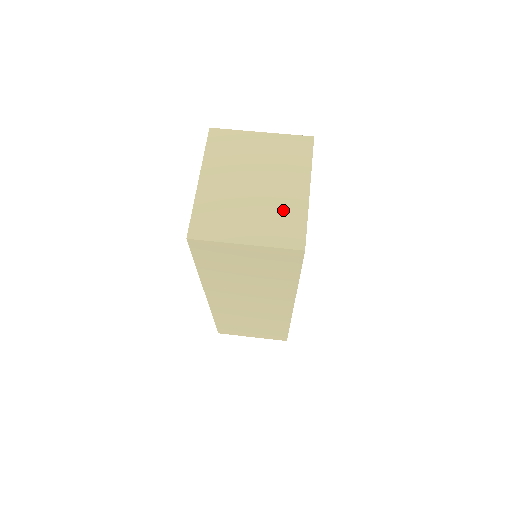
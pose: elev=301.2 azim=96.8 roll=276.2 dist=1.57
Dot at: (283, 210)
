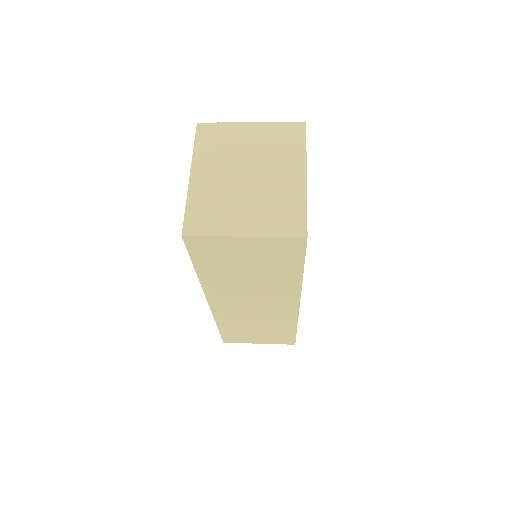
Dot at: (281, 198)
